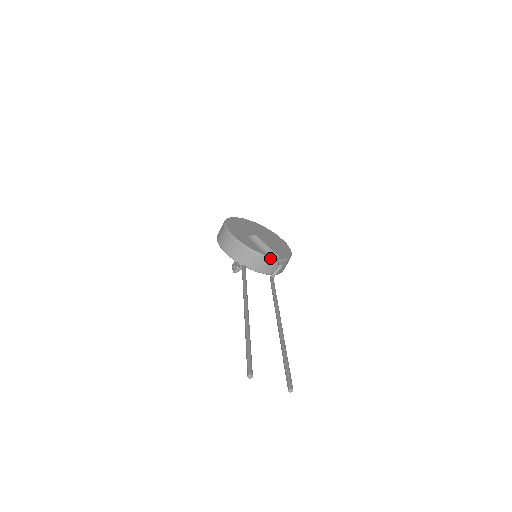
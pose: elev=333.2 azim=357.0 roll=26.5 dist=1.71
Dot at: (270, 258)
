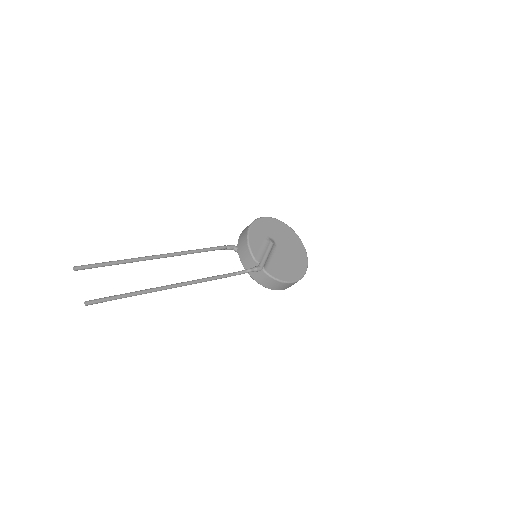
Dot at: (256, 262)
